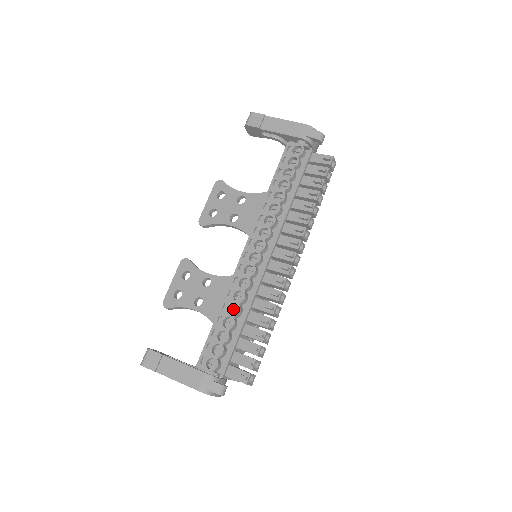
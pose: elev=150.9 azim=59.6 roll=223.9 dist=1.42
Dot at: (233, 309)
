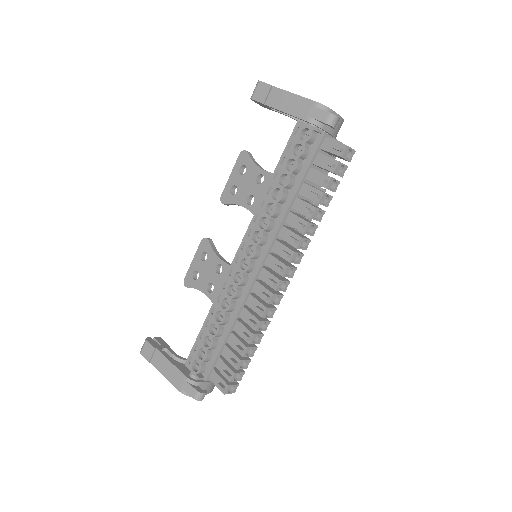
Dot at: (222, 314)
